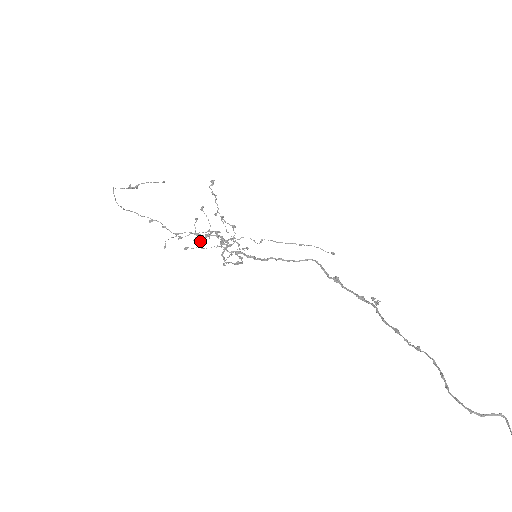
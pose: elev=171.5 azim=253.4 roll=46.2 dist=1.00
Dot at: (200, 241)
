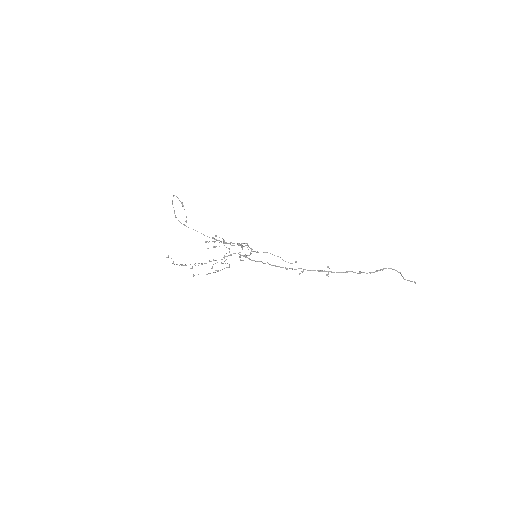
Dot at: (192, 267)
